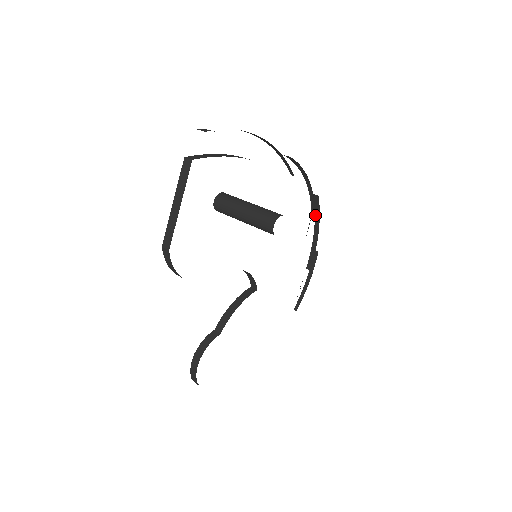
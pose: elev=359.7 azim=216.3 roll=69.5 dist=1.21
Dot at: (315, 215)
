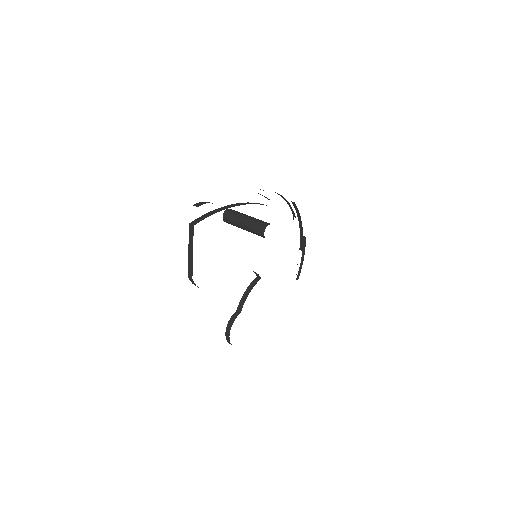
Dot at: (297, 214)
